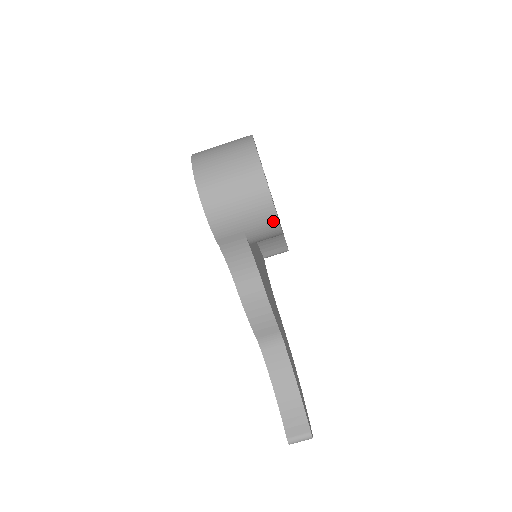
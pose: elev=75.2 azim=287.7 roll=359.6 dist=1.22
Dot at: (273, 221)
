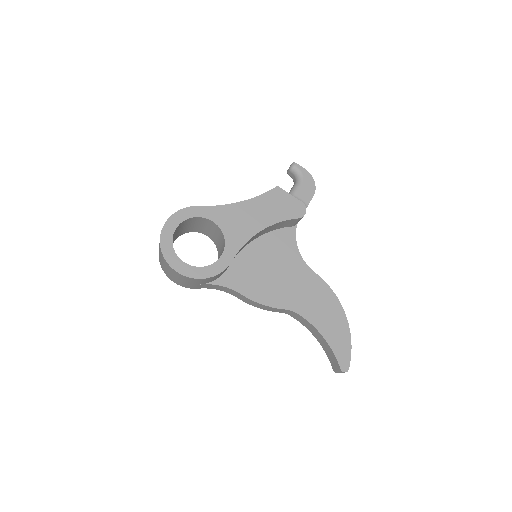
Dot at: (199, 280)
